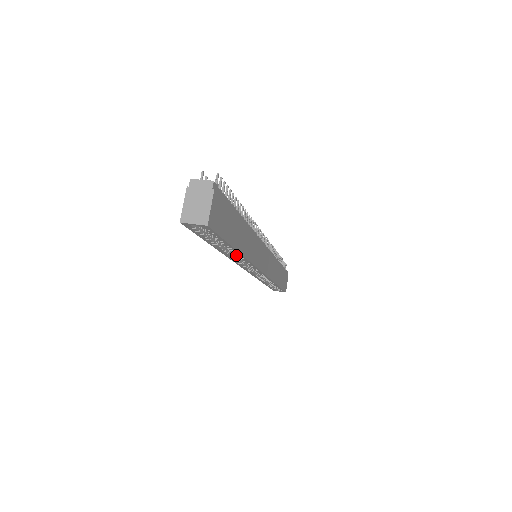
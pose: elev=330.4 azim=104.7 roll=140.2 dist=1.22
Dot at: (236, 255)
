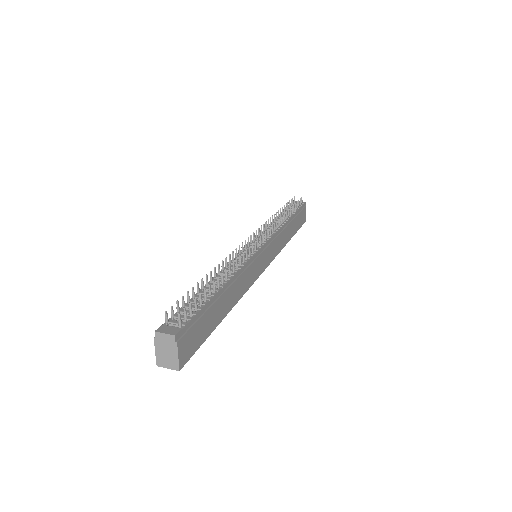
Dot at: occluded
